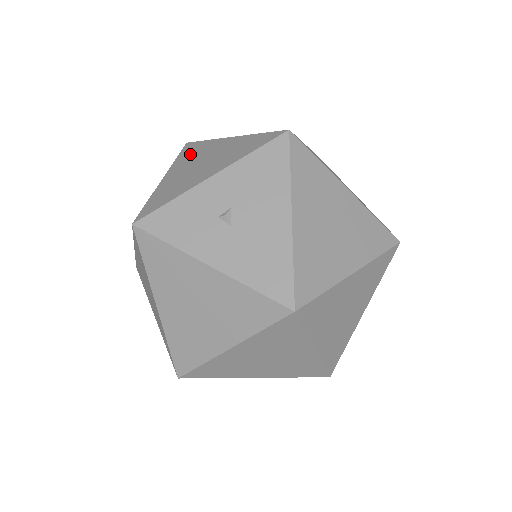
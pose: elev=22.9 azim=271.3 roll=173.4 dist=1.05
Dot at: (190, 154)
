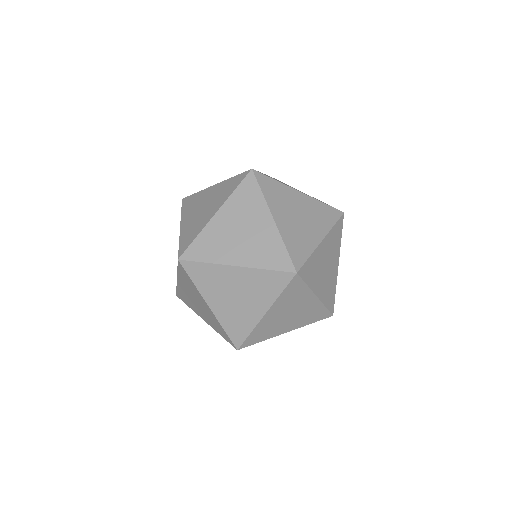
Dot at: occluded
